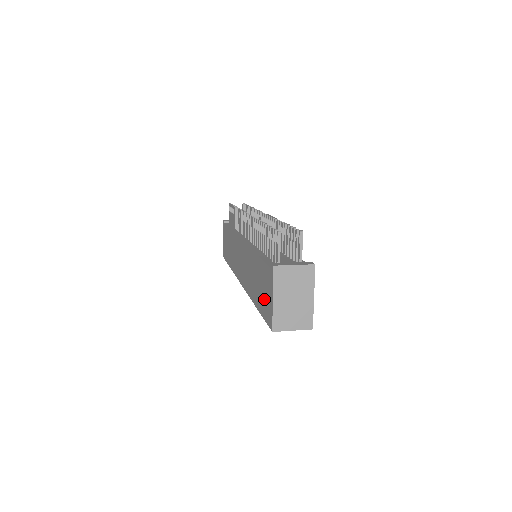
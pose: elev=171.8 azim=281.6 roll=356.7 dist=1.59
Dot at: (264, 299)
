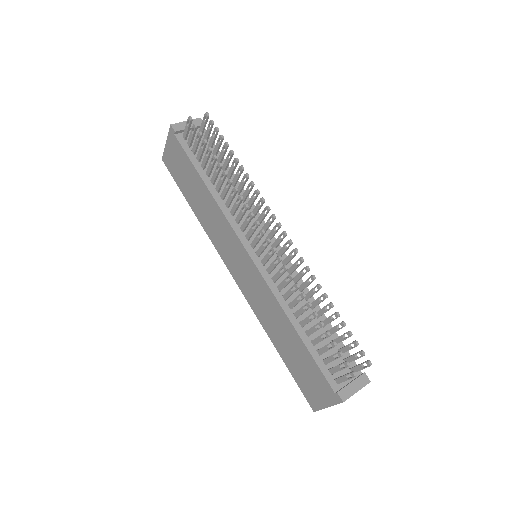
Dot at: (305, 380)
